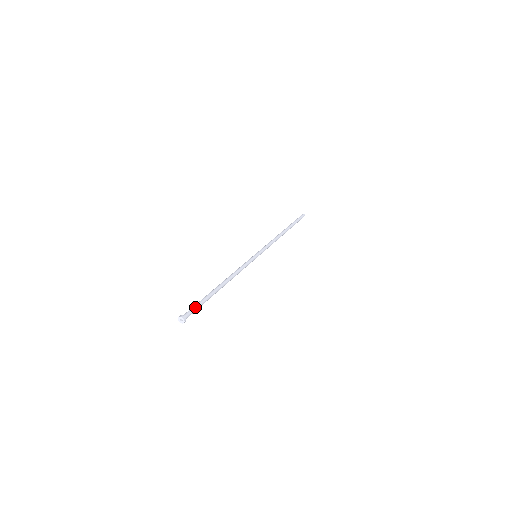
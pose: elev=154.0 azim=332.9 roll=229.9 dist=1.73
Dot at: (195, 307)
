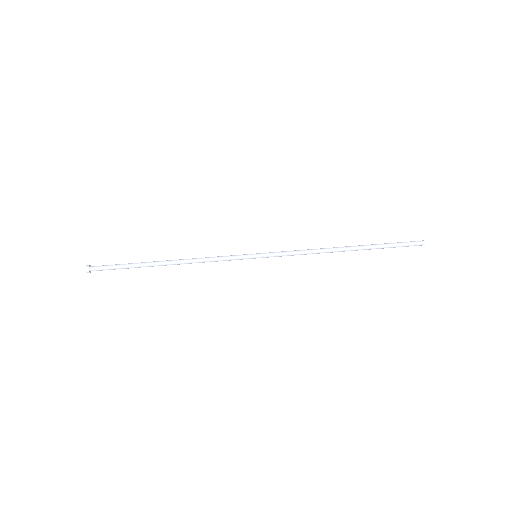
Dot at: (111, 267)
